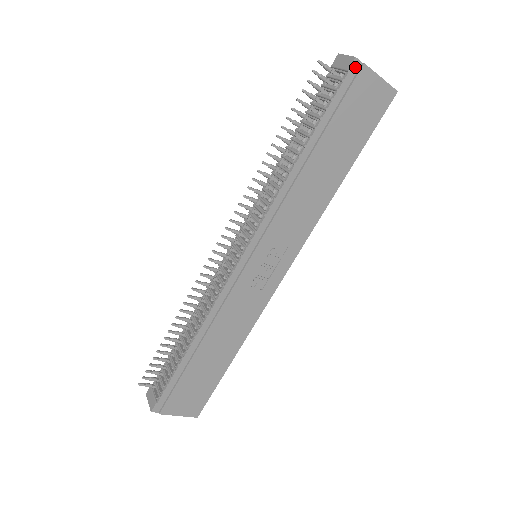
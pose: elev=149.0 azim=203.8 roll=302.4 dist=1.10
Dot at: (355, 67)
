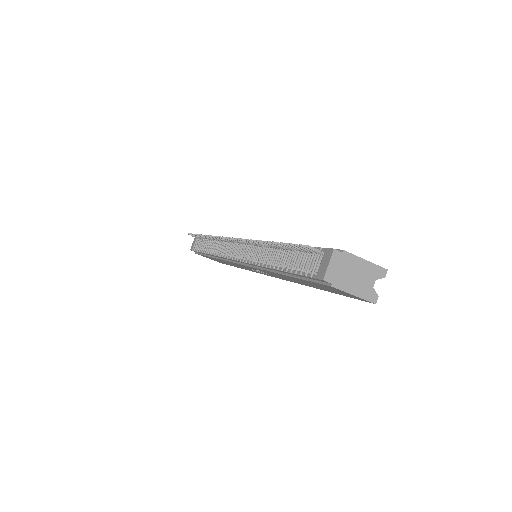
Dot at: (324, 281)
